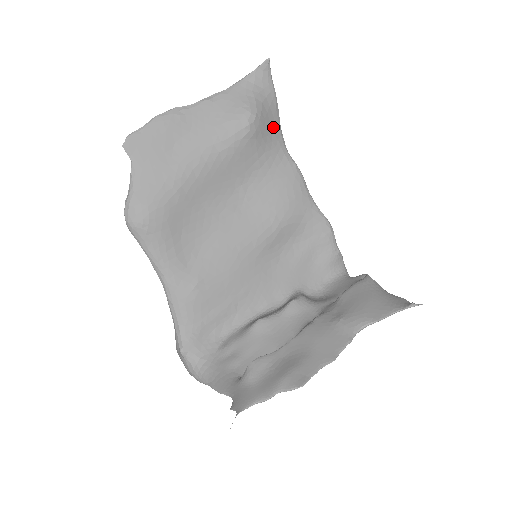
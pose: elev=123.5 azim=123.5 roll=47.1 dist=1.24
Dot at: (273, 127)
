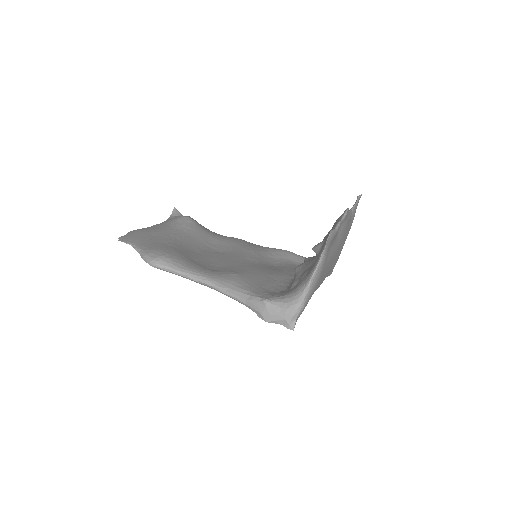
Dot at: occluded
